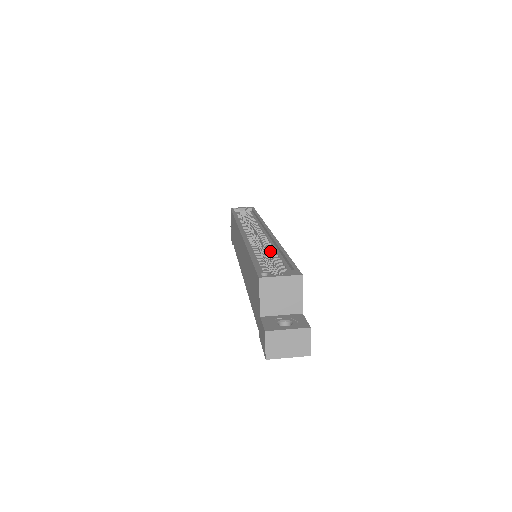
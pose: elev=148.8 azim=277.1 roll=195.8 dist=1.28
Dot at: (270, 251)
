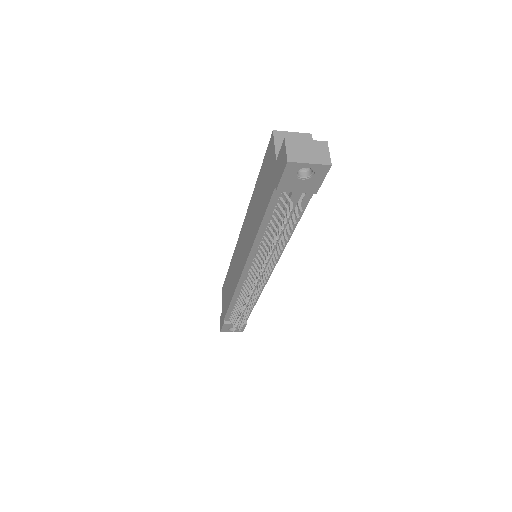
Dot at: occluded
